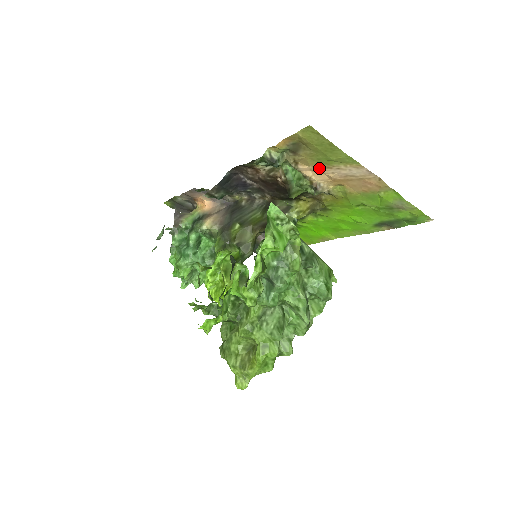
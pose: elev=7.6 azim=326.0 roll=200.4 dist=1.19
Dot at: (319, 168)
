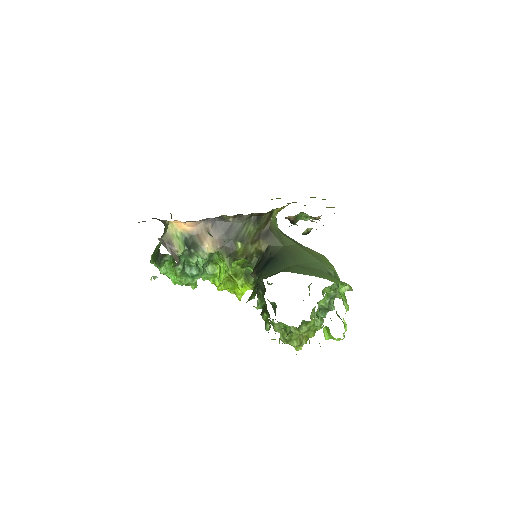
Dot at: occluded
